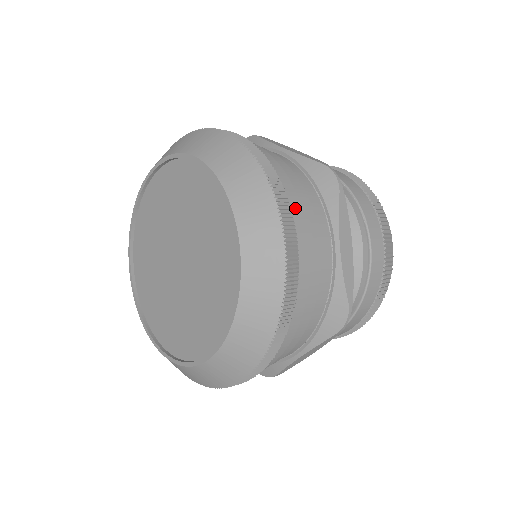
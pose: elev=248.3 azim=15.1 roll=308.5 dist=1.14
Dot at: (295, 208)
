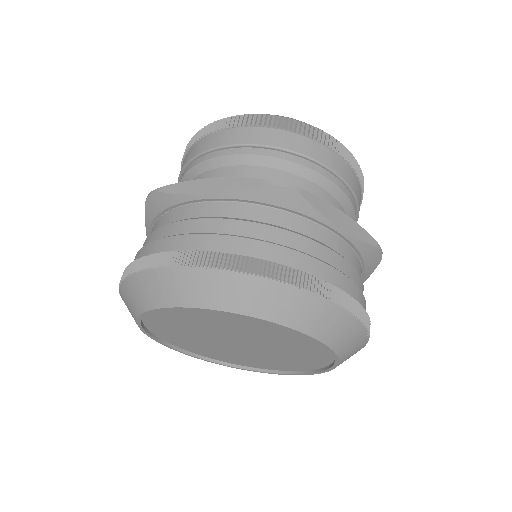
Dot at: occluded
